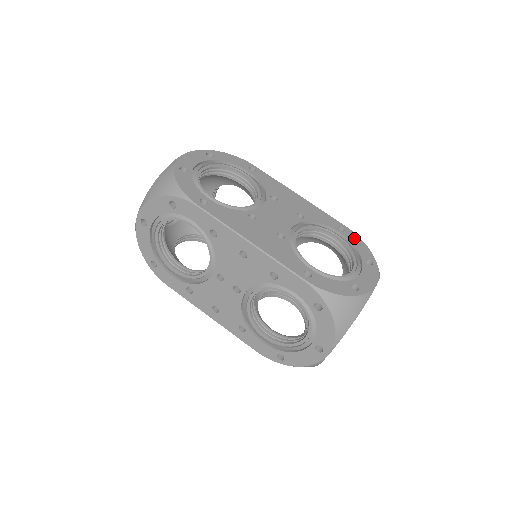
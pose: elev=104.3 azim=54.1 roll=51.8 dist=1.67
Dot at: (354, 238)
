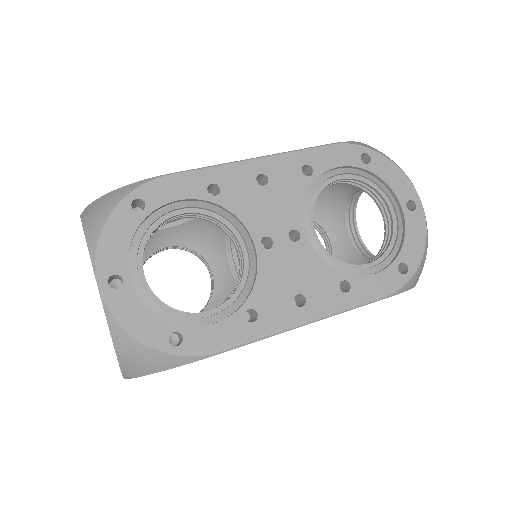
Dot at: occluded
